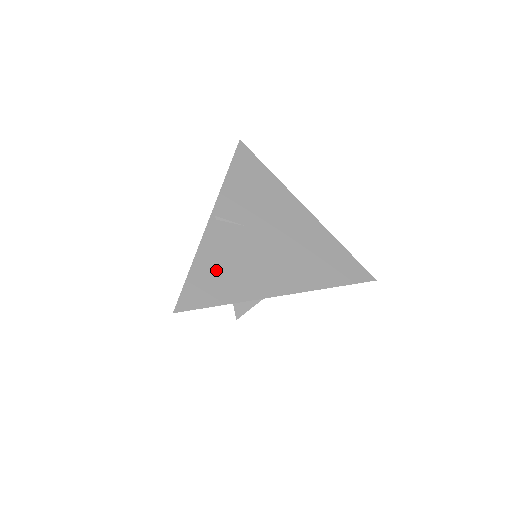
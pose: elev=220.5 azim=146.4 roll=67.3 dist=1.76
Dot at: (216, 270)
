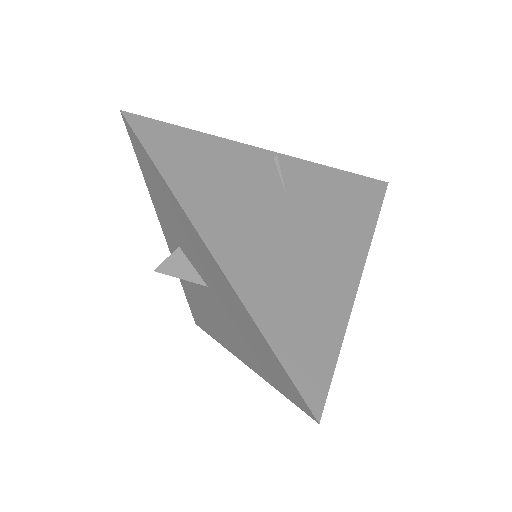
Dot at: (205, 159)
